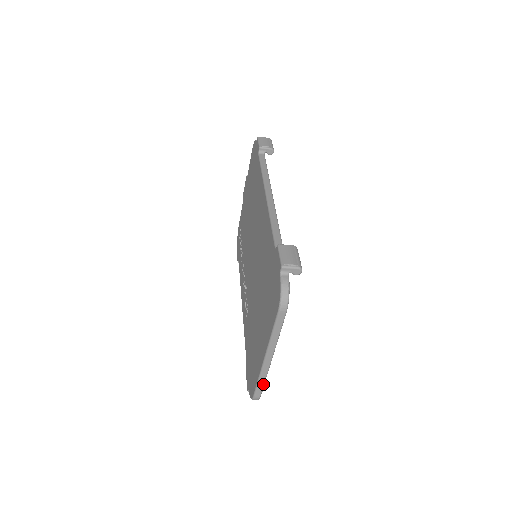
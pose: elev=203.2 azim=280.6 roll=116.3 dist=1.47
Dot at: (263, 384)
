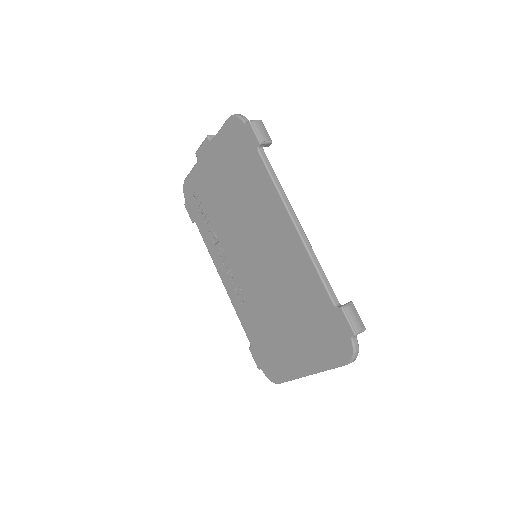
Dot at: occluded
